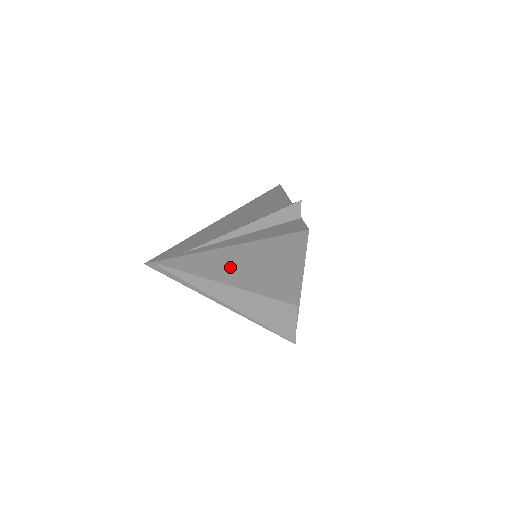
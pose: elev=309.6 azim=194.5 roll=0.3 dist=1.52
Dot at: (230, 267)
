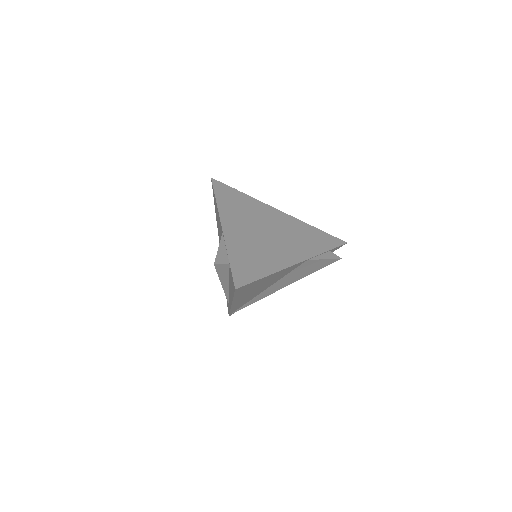
Dot at: (251, 295)
